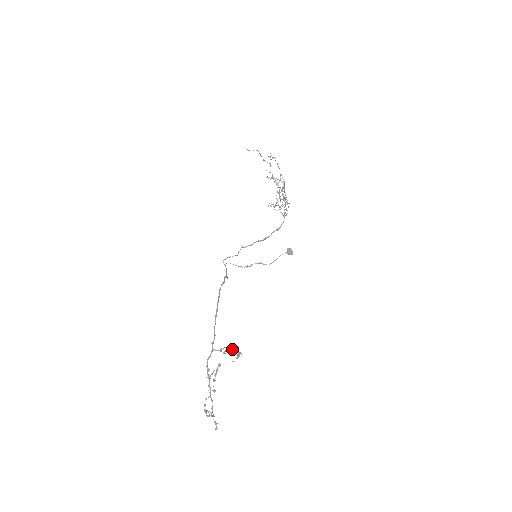
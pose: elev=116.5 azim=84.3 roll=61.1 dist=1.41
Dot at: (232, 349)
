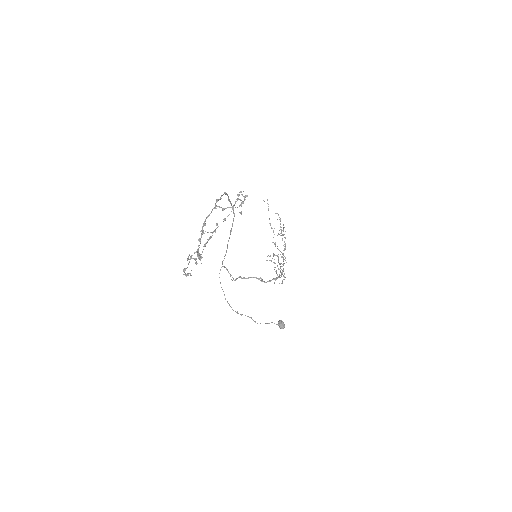
Dot at: (239, 192)
